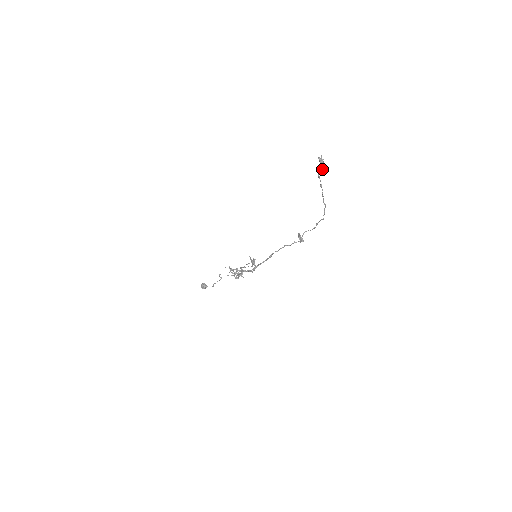
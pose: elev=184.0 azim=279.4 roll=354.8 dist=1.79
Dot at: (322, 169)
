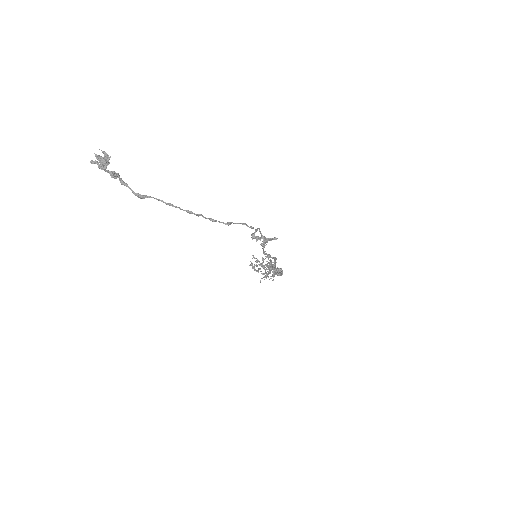
Dot at: occluded
